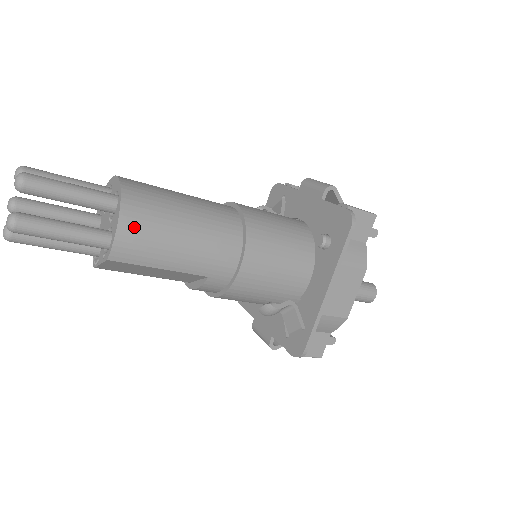
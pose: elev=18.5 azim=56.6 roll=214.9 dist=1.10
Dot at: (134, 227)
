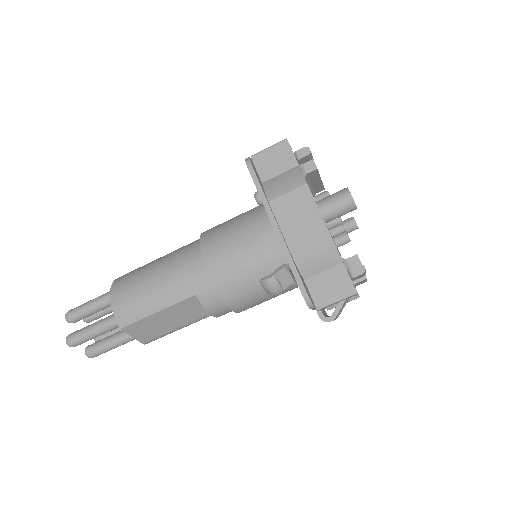
Dot at: (121, 296)
